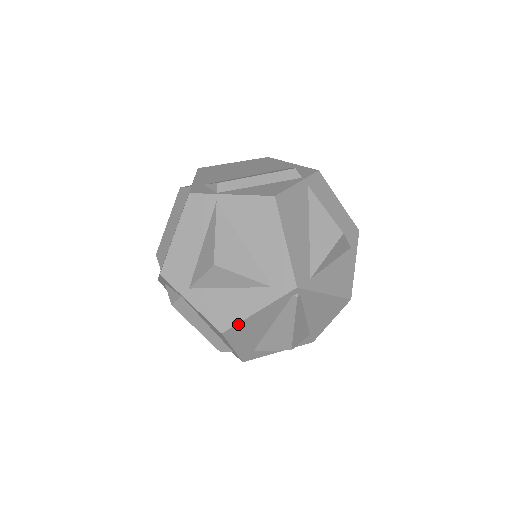
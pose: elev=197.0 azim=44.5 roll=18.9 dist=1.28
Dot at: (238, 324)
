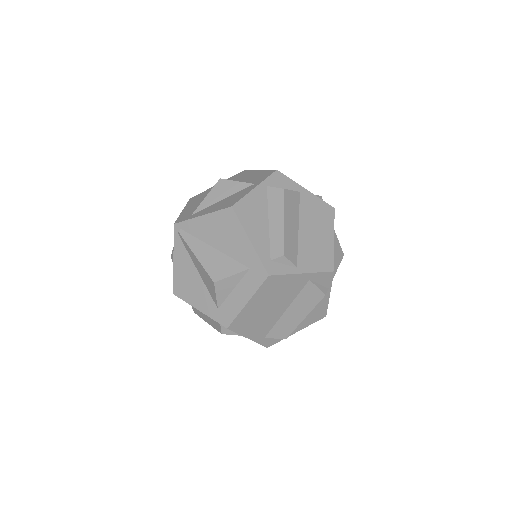
Dot at: occluded
